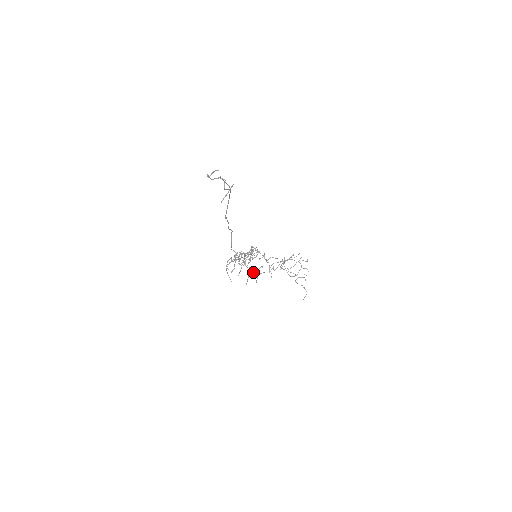
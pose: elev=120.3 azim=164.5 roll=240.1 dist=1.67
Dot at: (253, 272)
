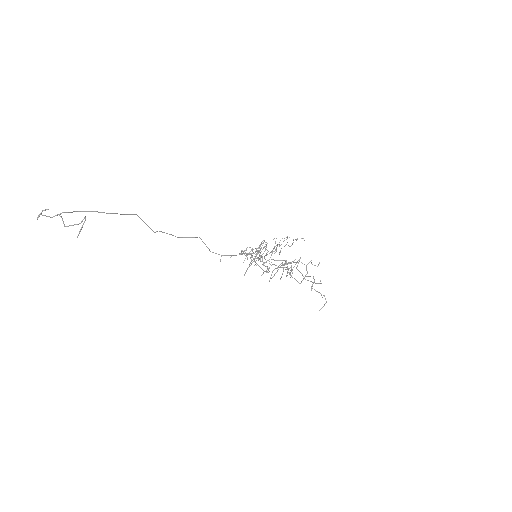
Dot at: occluded
